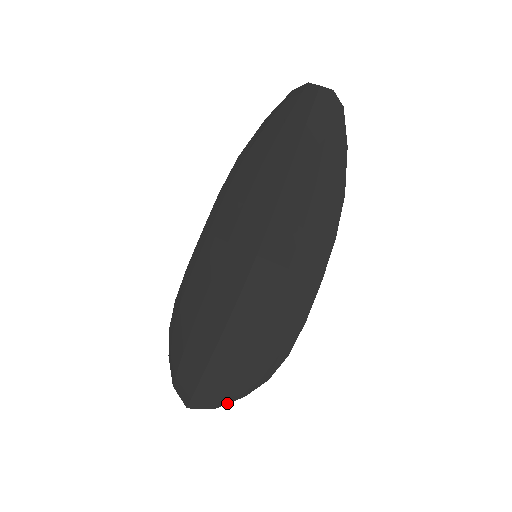
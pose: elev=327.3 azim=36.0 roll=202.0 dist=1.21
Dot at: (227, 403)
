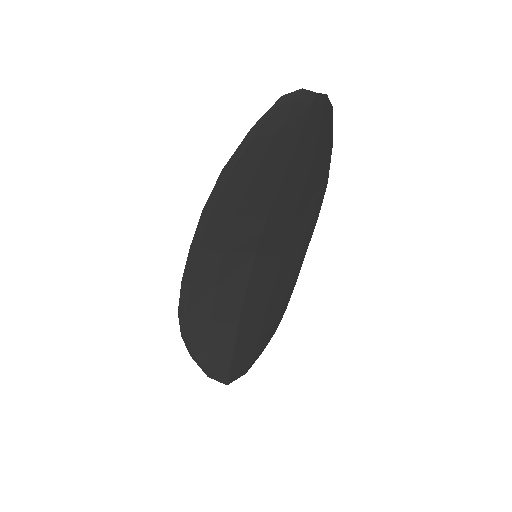
Dot at: occluded
